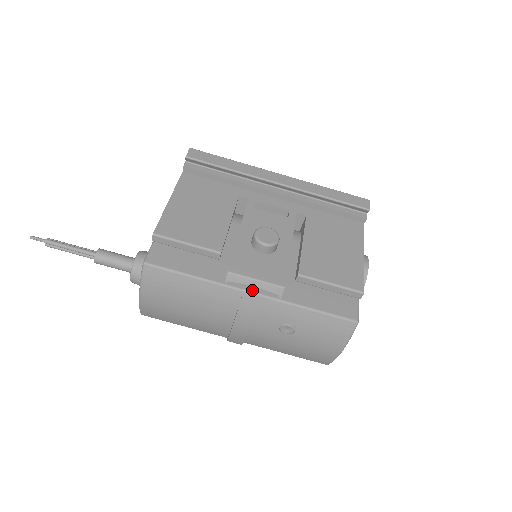
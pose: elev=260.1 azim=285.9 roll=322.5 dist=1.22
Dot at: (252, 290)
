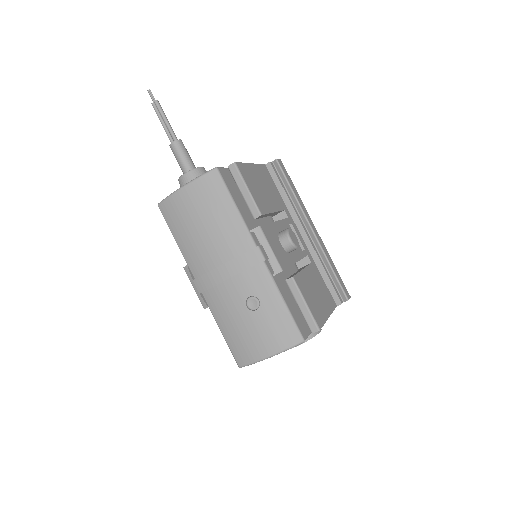
Dot at: (263, 252)
